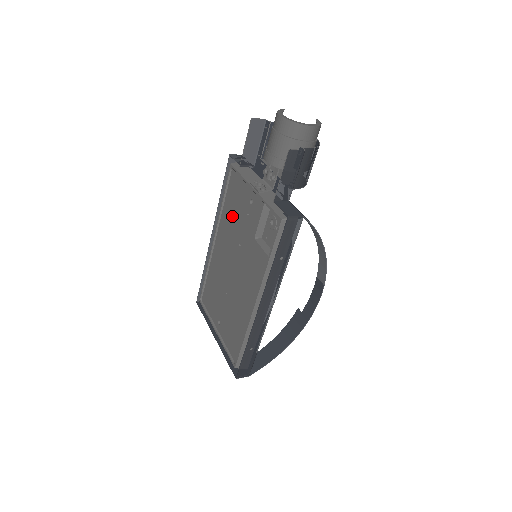
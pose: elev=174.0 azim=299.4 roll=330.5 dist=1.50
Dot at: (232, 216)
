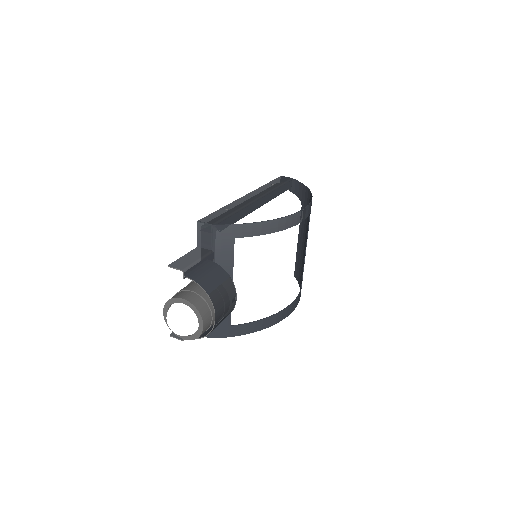
Dot at: occluded
